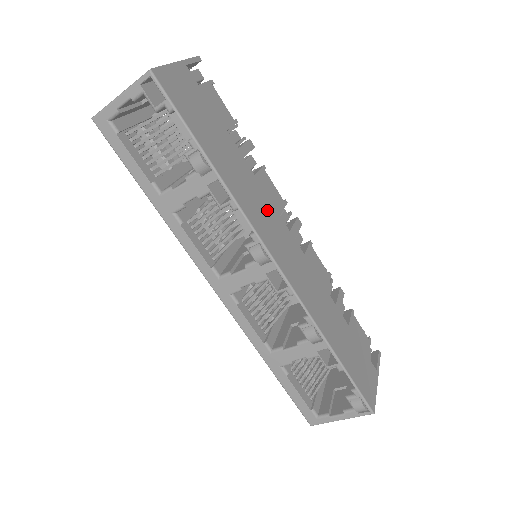
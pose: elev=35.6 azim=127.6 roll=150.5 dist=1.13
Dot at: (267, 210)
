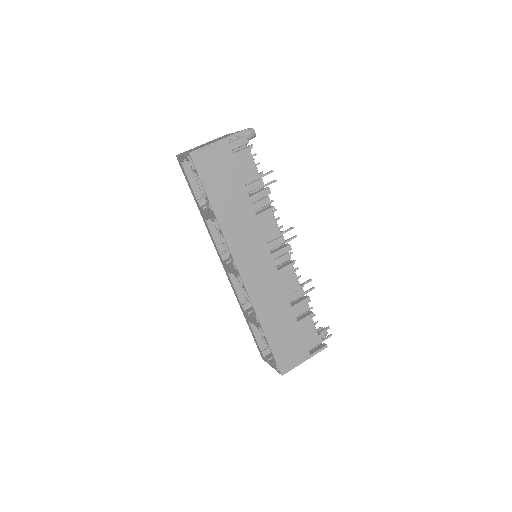
Dot at: (254, 239)
